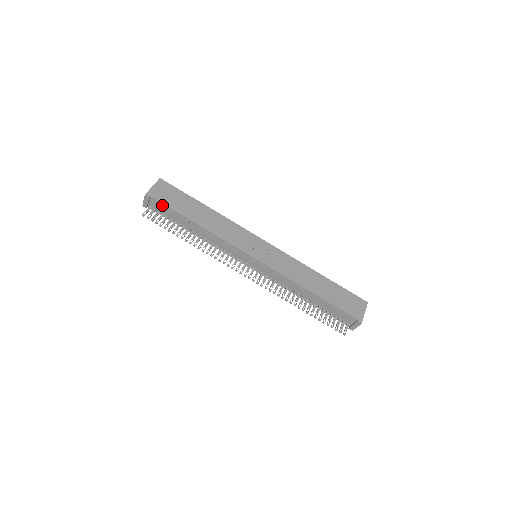
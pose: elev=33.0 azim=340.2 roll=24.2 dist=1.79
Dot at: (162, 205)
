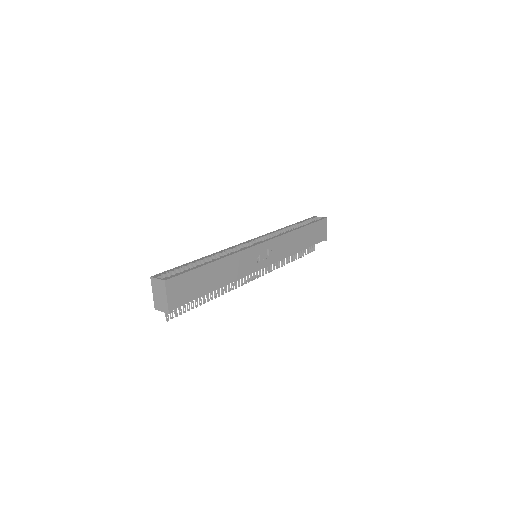
Dot at: (184, 303)
